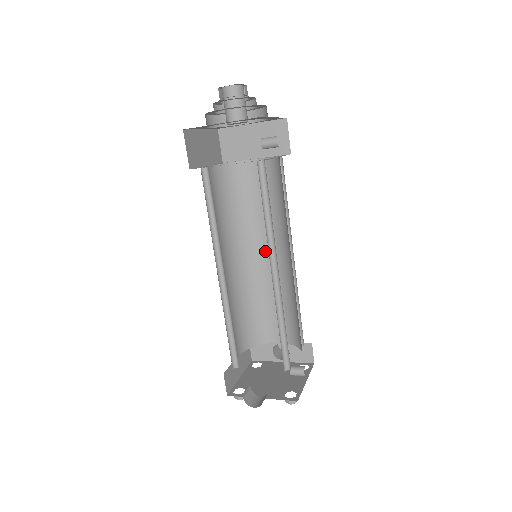
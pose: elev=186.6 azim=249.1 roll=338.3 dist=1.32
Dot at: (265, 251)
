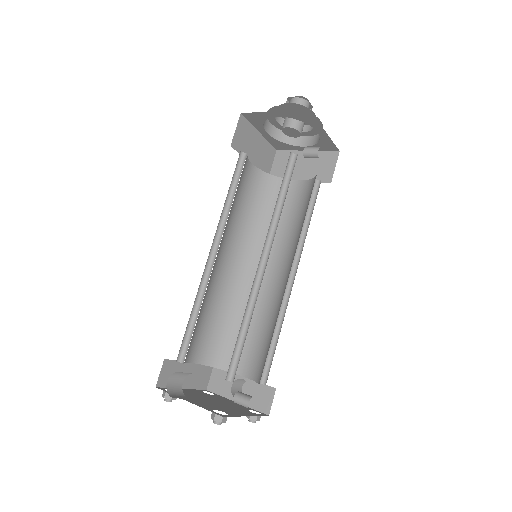
Dot at: (270, 269)
